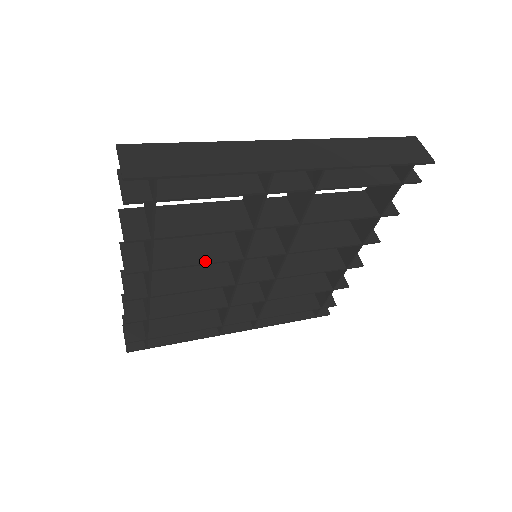
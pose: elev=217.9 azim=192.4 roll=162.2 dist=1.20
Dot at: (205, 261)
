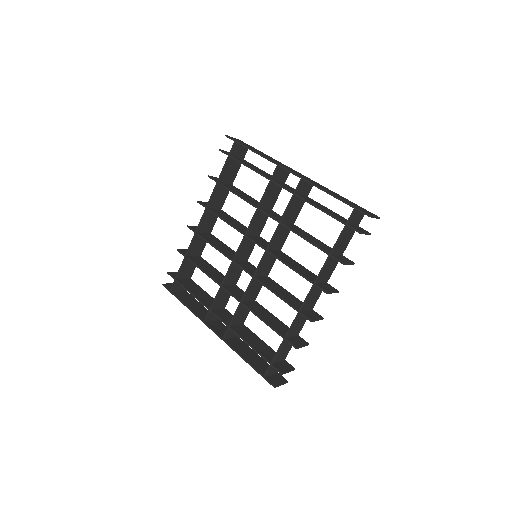
Dot at: (229, 222)
